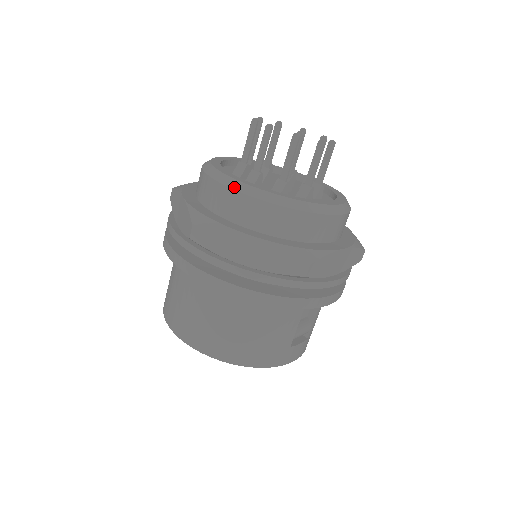
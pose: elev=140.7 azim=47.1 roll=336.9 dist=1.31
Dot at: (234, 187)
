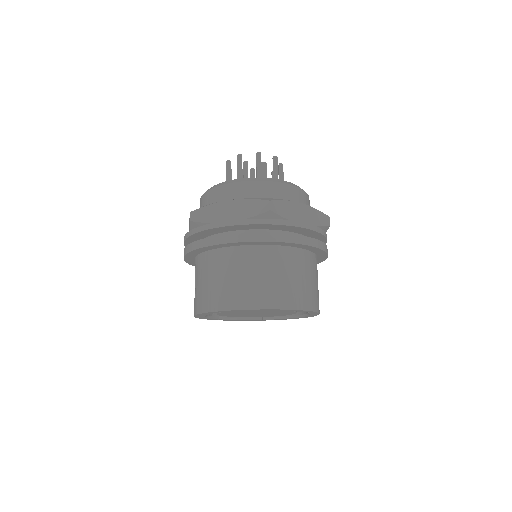
Dot at: (271, 180)
